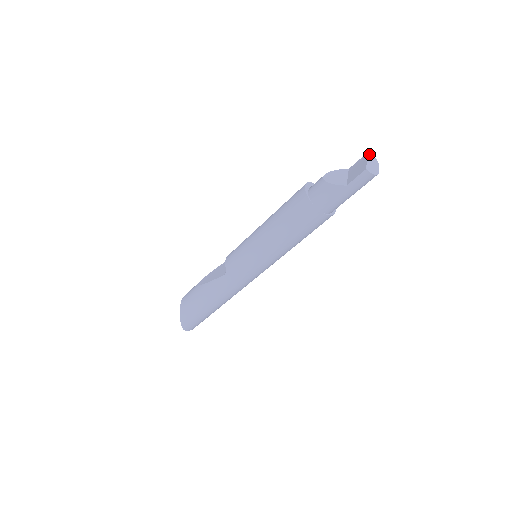
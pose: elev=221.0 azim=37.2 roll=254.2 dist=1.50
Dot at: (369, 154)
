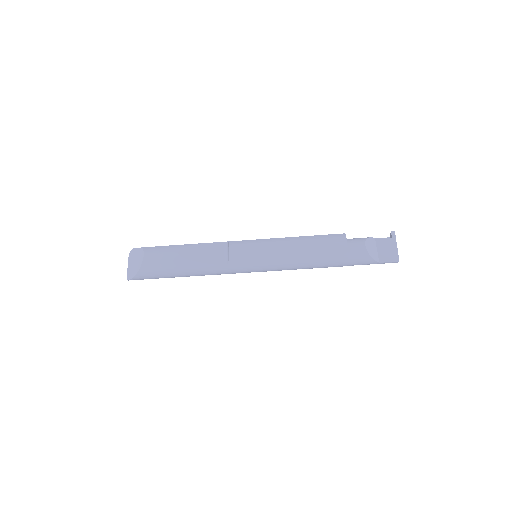
Dot at: occluded
